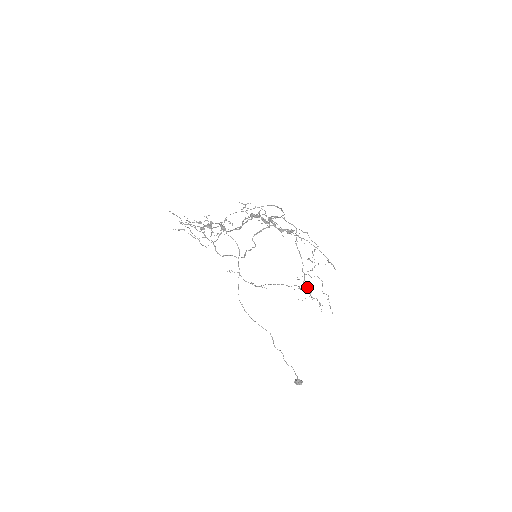
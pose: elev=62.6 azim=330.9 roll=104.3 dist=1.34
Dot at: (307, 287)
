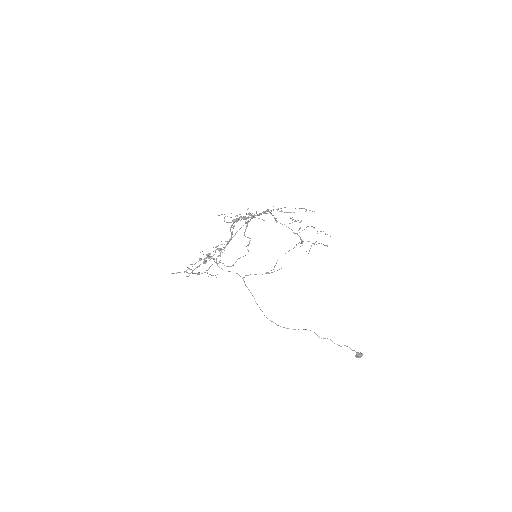
Dot at: occluded
